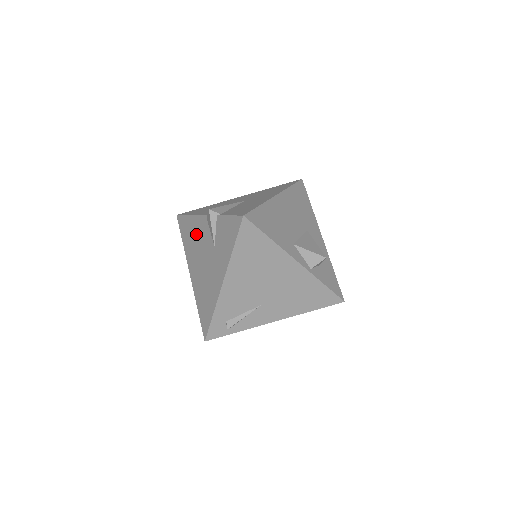
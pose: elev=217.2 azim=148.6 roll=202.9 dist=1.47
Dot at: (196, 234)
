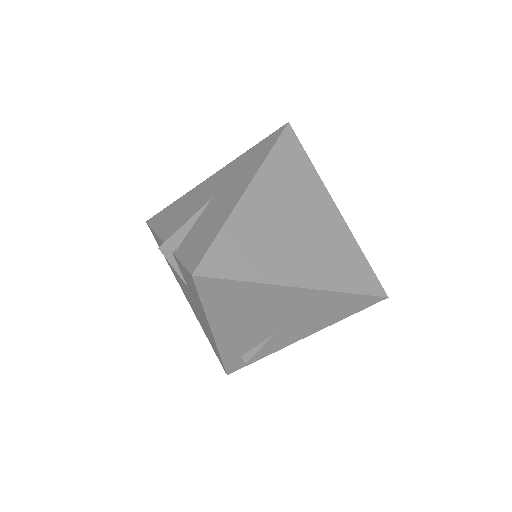
Dot at: occluded
